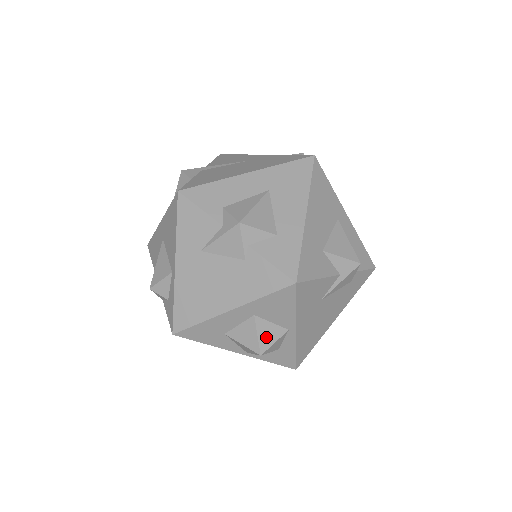
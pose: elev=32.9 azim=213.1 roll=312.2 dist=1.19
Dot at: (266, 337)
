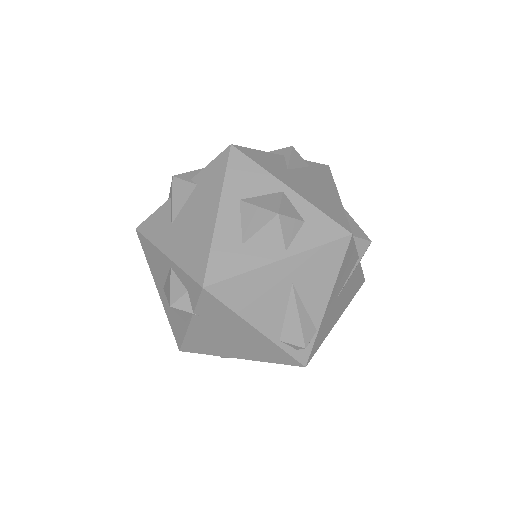
Dot at: (268, 204)
